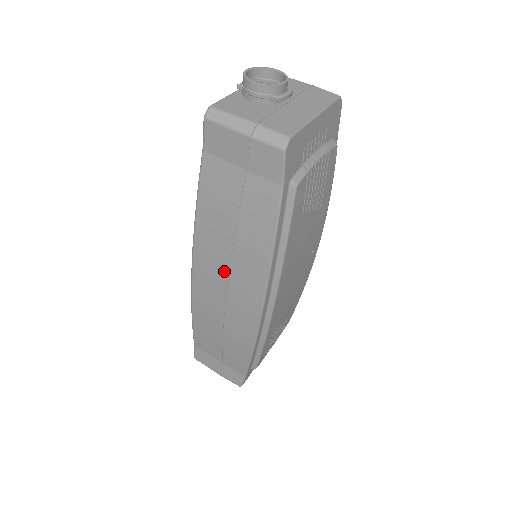
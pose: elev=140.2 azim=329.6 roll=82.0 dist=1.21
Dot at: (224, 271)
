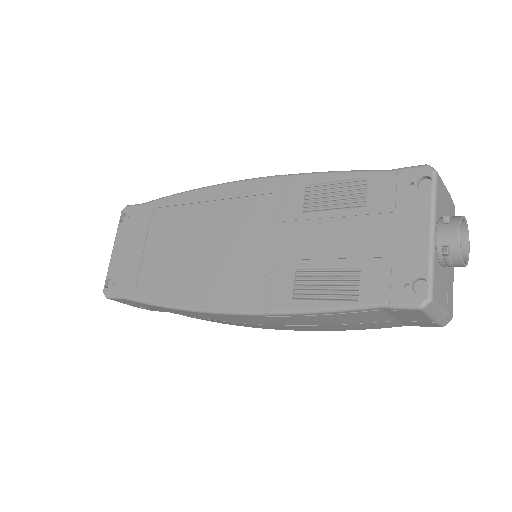
Dot at: (274, 324)
